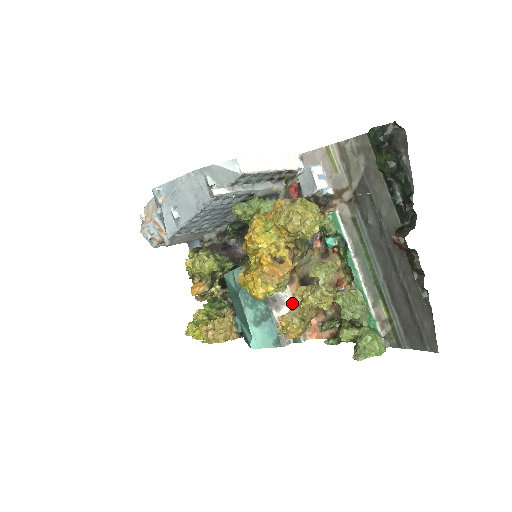
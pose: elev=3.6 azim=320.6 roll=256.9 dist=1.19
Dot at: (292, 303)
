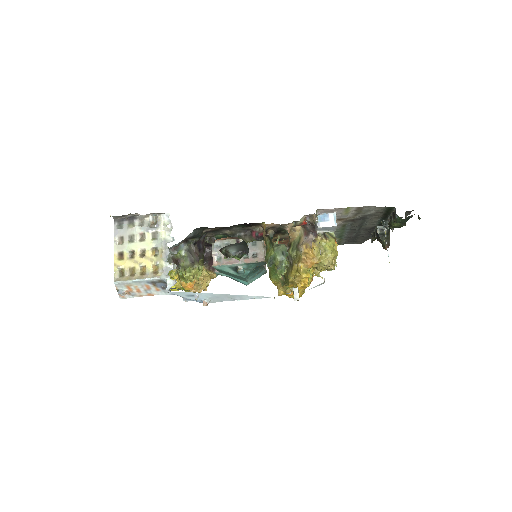
Dot at: occluded
